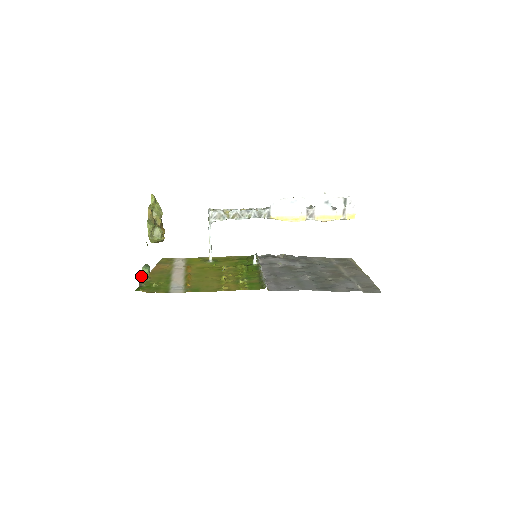
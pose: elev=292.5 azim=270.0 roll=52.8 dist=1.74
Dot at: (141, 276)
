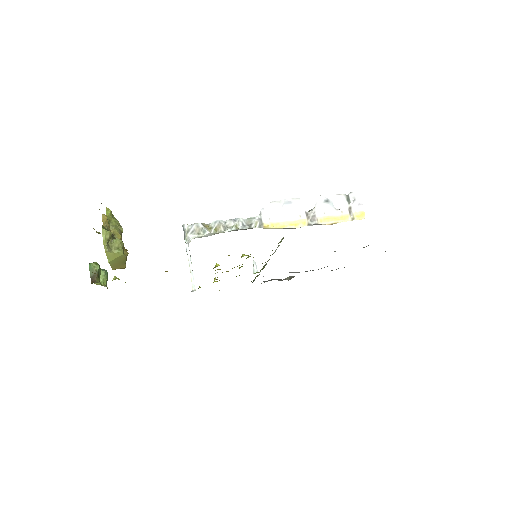
Dot at: (94, 267)
